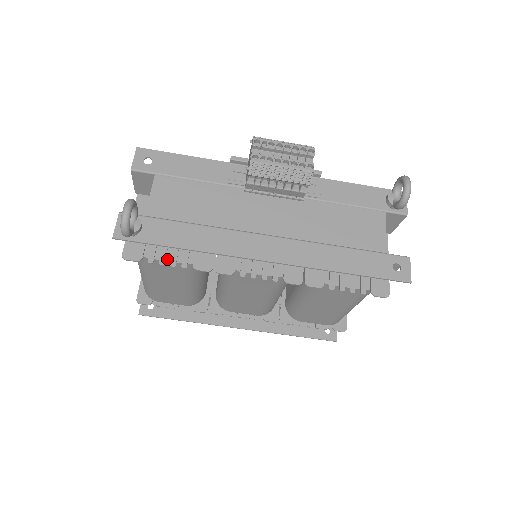
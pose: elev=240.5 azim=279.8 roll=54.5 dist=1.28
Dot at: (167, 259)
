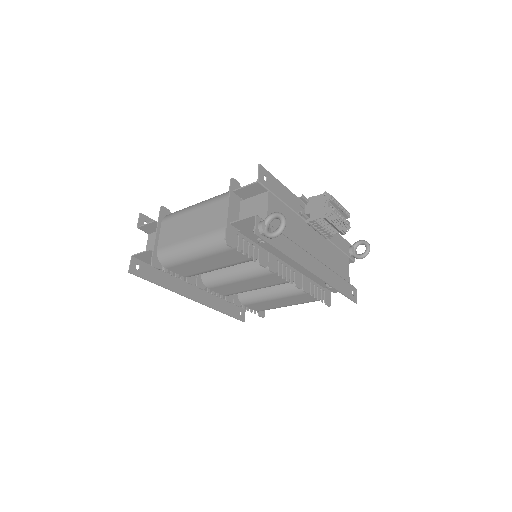
Dot at: (246, 251)
